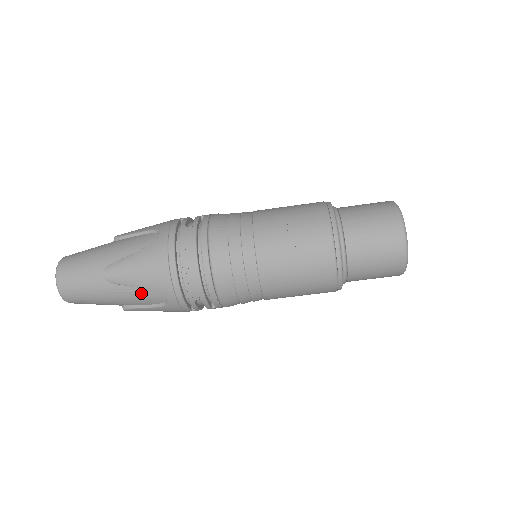
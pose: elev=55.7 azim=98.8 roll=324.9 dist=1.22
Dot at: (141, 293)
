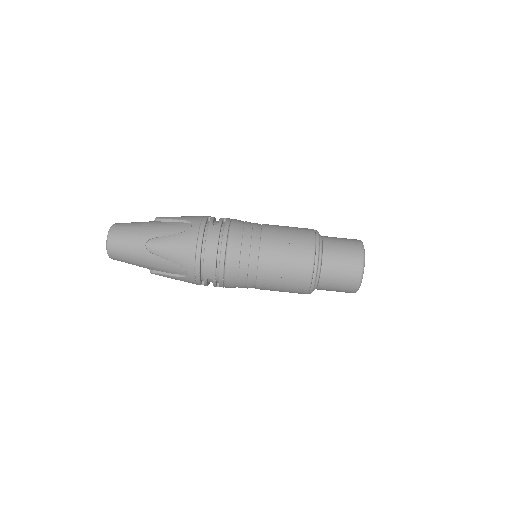
Dot at: (169, 264)
